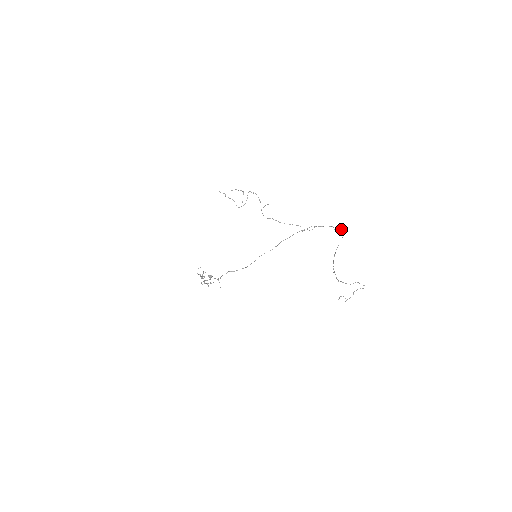
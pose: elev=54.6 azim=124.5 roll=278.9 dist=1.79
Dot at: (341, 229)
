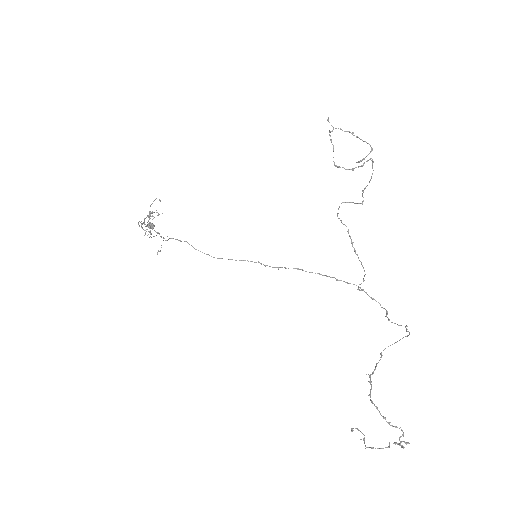
Dot at: occluded
